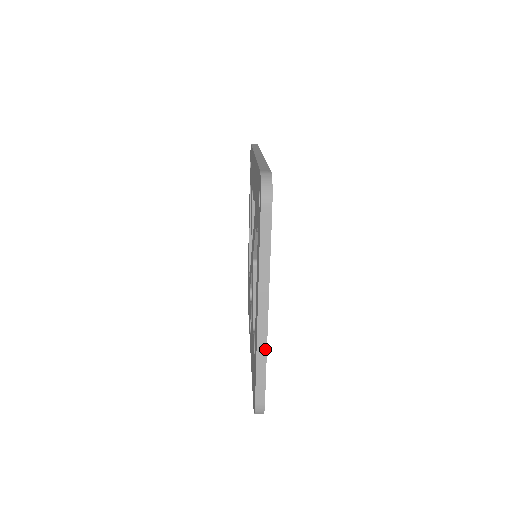
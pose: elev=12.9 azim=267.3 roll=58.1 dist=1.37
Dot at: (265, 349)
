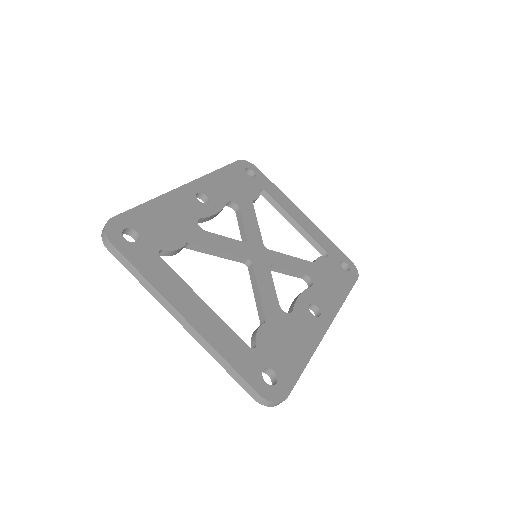
Dot at: (212, 348)
